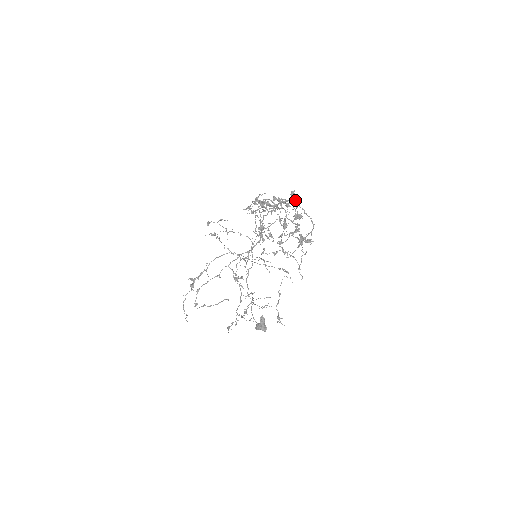
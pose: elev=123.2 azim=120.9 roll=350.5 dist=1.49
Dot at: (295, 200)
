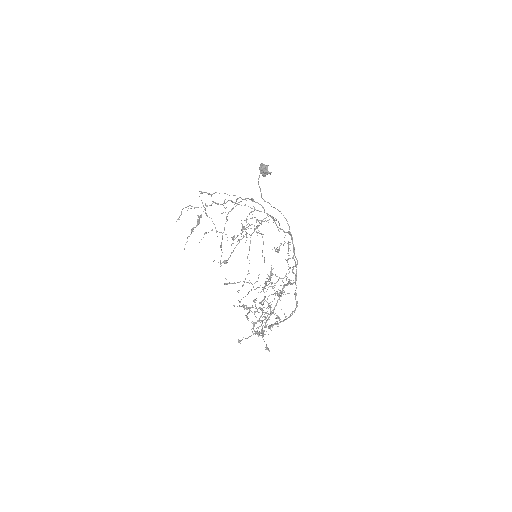
Dot at: (292, 314)
